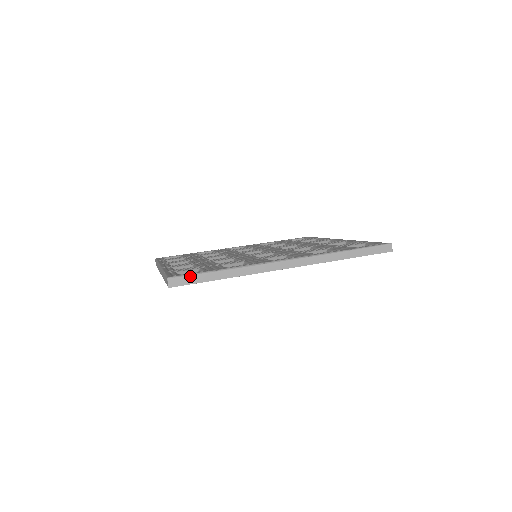
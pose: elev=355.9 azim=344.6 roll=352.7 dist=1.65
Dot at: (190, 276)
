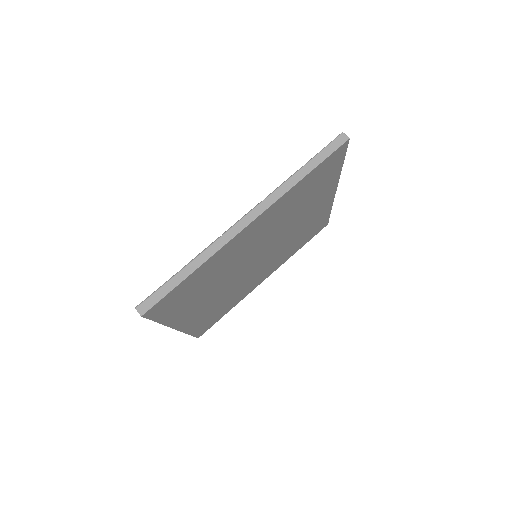
Dot at: (155, 293)
